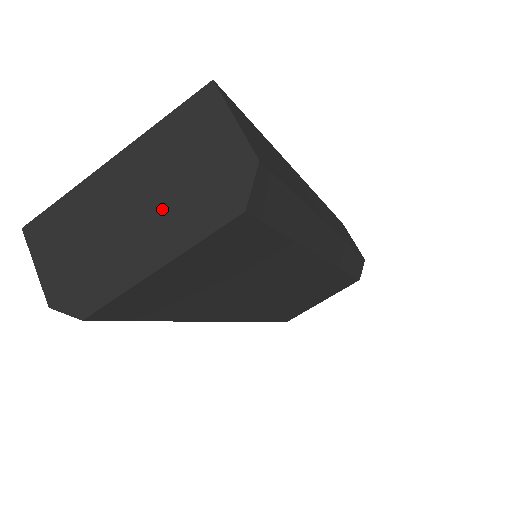
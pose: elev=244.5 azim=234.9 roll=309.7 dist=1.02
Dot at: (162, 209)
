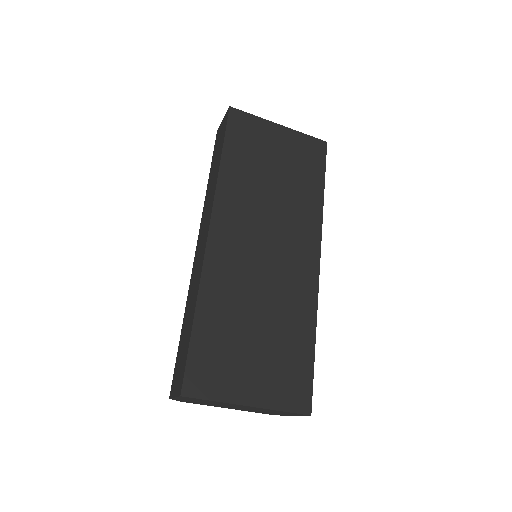
Dot at: occluded
